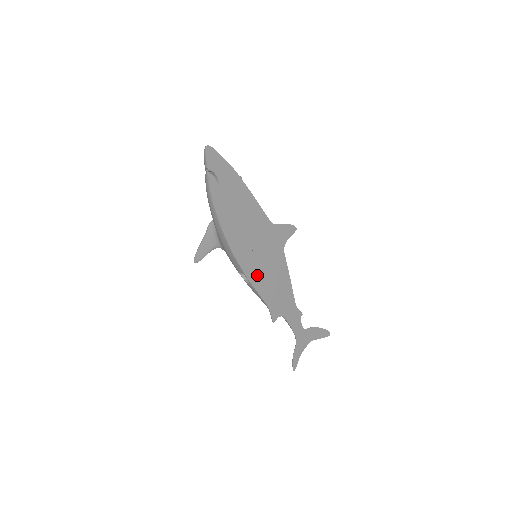
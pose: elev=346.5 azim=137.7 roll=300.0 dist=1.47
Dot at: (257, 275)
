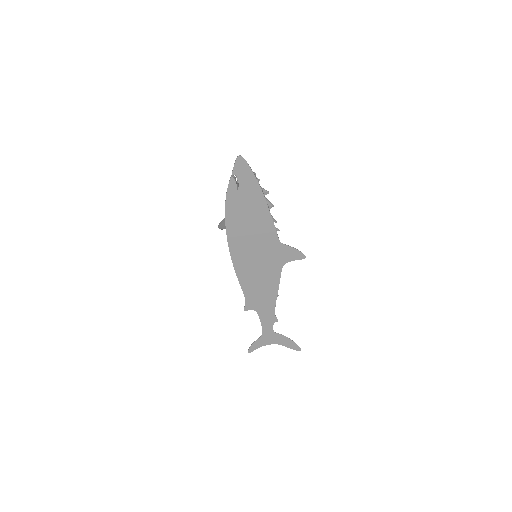
Dot at: (245, 270)
